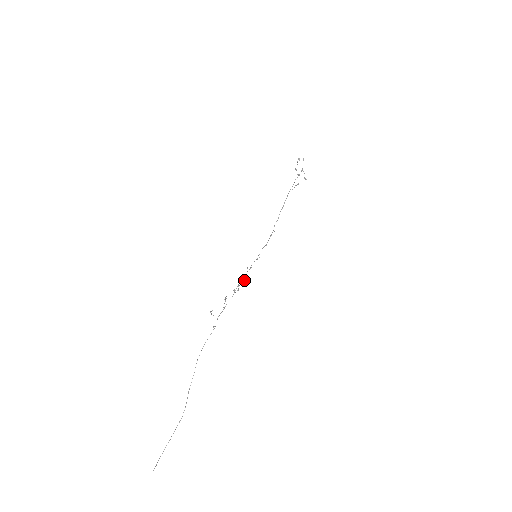
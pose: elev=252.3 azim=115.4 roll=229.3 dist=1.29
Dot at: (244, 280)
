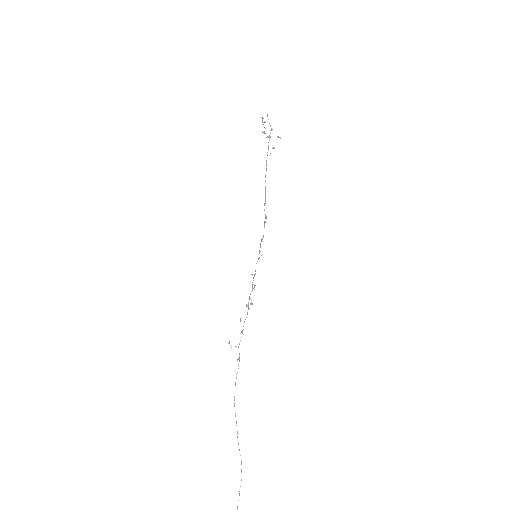
Dot at: (254, 289)
